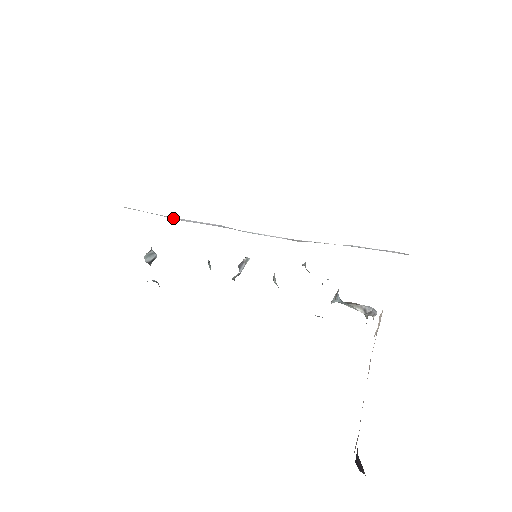
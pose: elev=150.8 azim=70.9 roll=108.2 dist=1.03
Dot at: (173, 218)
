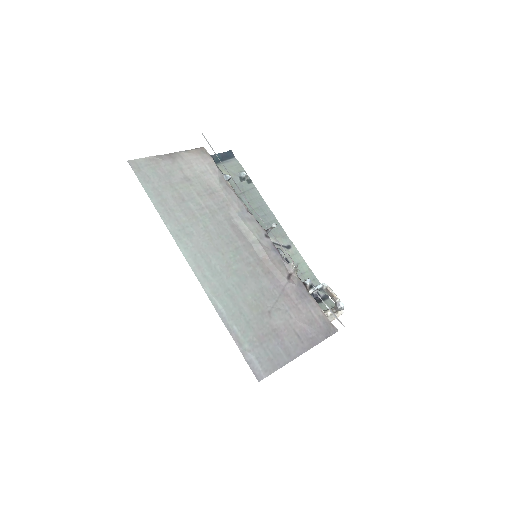
Dot at: (227, 171)
